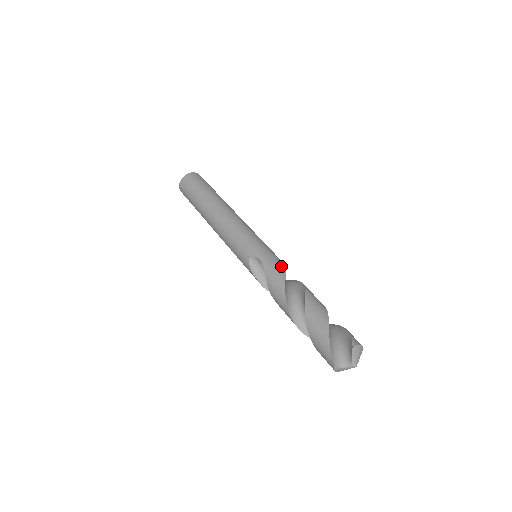
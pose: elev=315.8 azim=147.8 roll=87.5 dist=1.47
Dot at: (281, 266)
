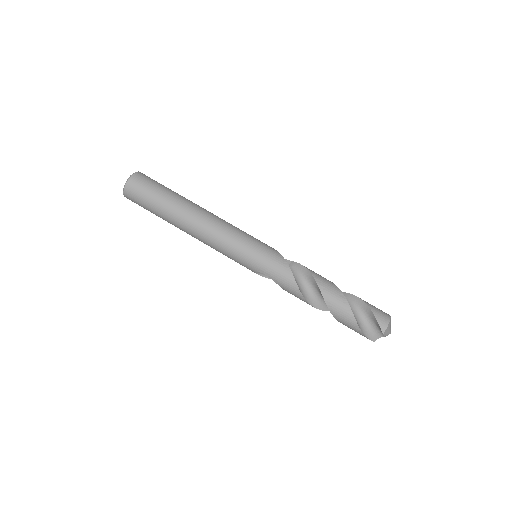
Dot at: (287, 275)
